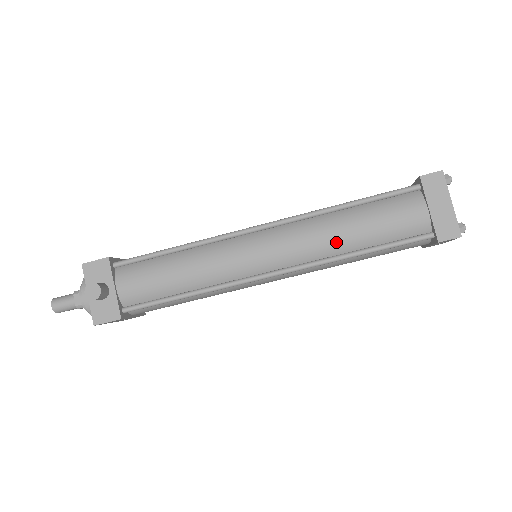
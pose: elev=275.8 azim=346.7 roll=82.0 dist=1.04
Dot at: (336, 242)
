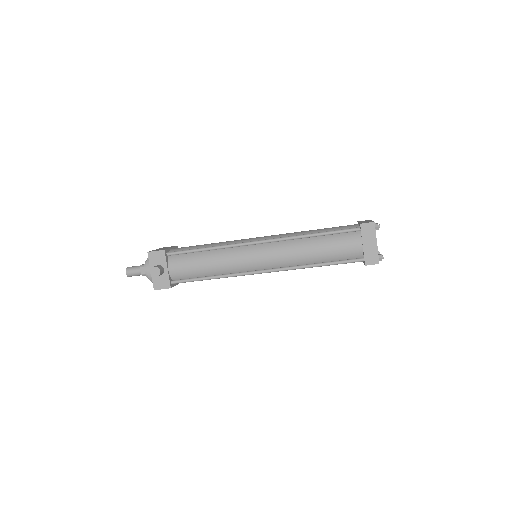
Dot at: (305, 257)
